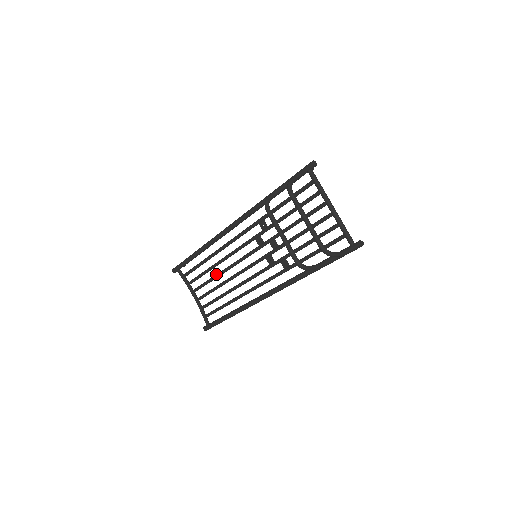
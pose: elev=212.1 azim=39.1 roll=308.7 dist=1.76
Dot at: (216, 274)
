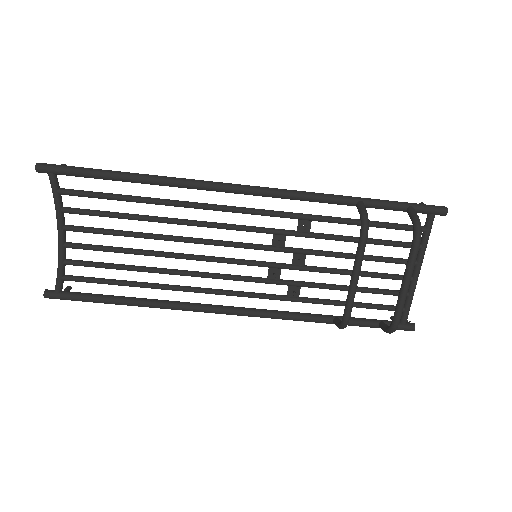
Dot at: (149, 233)
